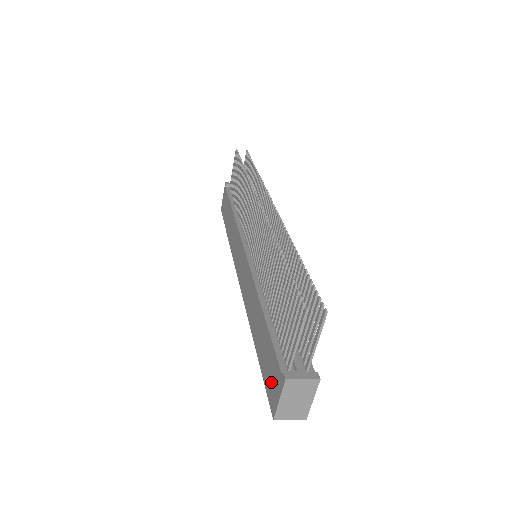
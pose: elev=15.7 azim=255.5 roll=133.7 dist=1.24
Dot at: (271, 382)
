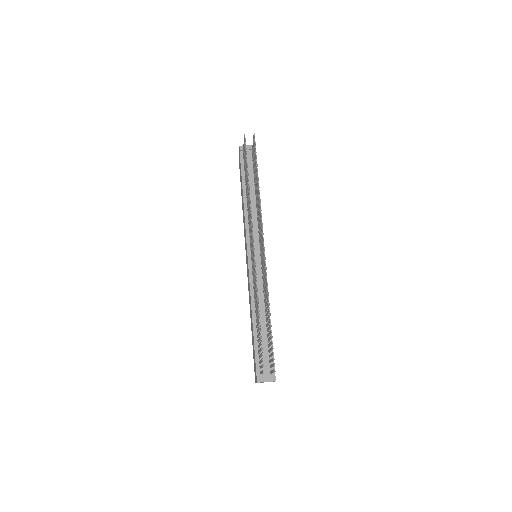
Dot at: occluded
